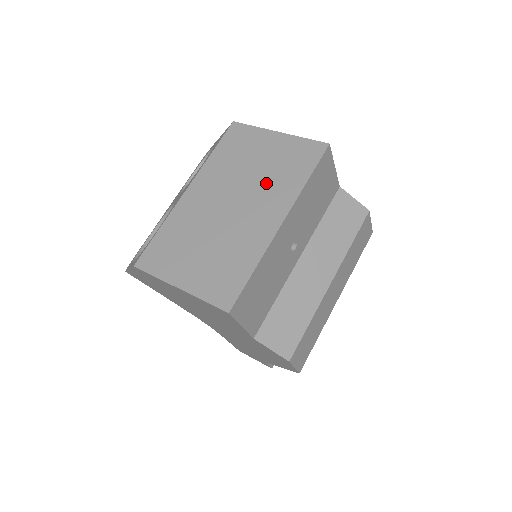
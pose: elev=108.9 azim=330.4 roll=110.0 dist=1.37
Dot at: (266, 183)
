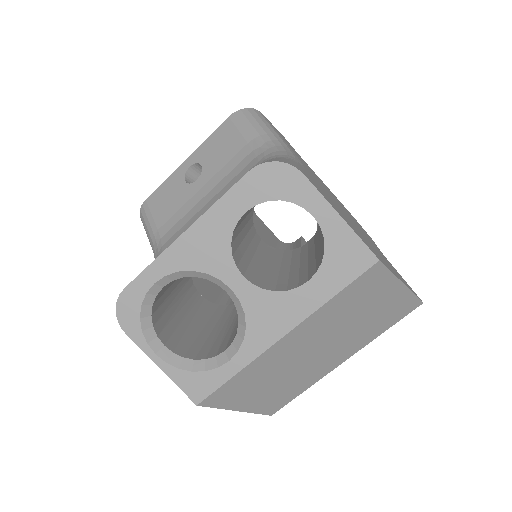
Dot at: (356, 334)
